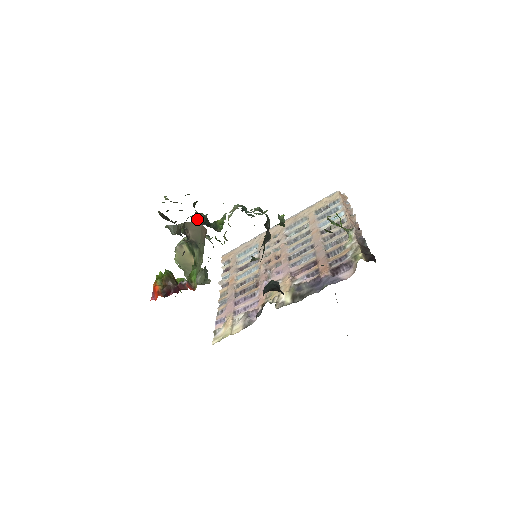
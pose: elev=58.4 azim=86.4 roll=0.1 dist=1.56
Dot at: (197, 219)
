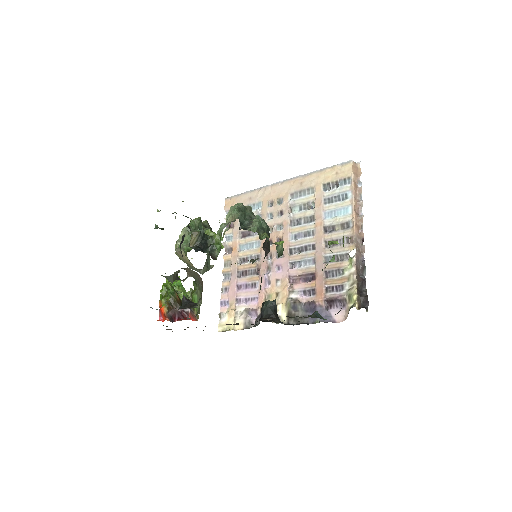
Dot at: (193, 239)
